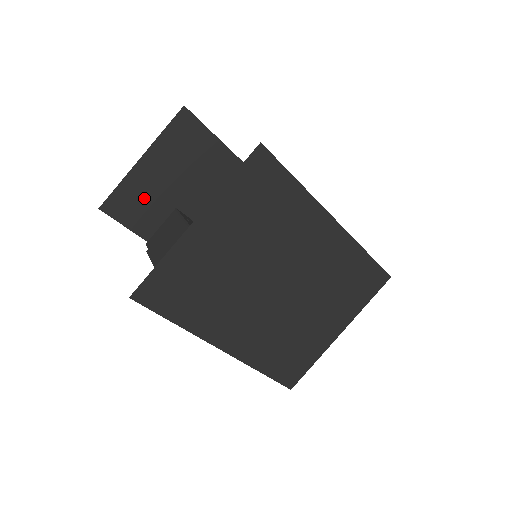
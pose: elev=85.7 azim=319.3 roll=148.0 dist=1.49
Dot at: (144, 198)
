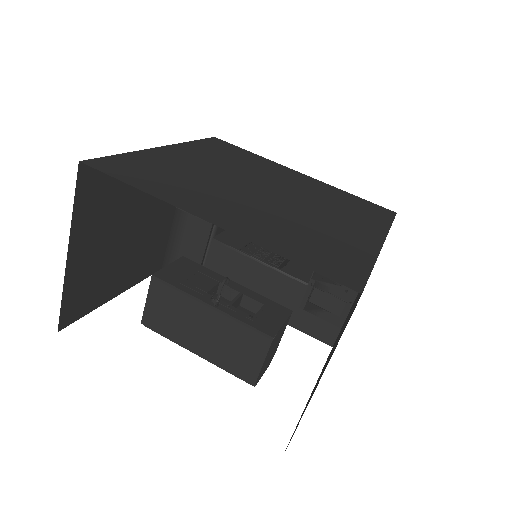
Dot at: (91, 277)
